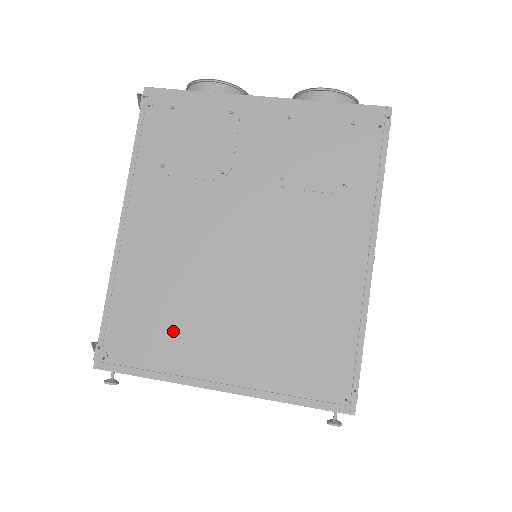
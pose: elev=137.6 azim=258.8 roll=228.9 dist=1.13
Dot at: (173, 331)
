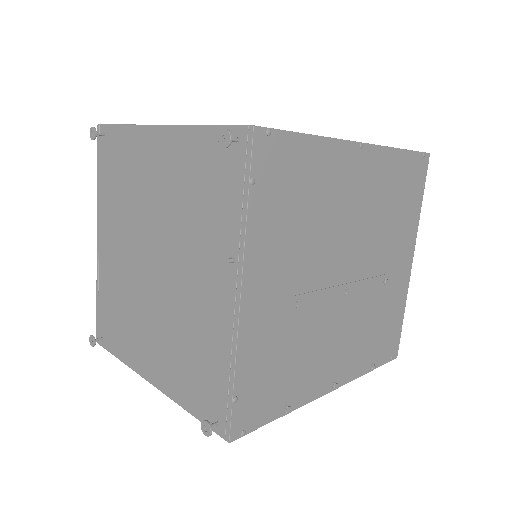
Dot at: occluded
